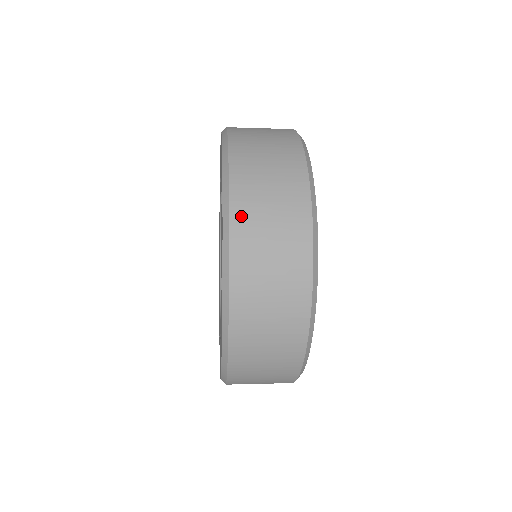
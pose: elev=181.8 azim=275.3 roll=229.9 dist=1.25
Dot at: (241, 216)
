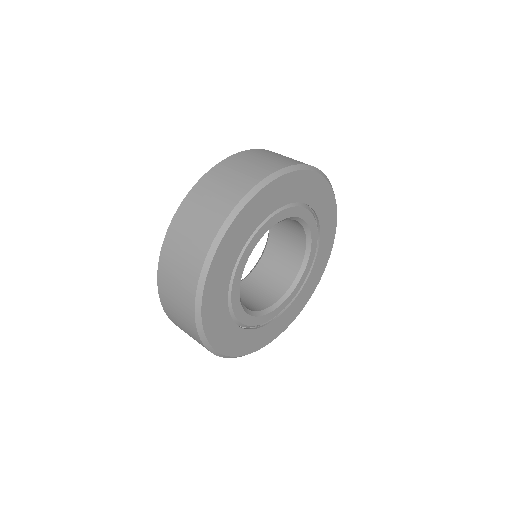
Dot at: (170, 240)
